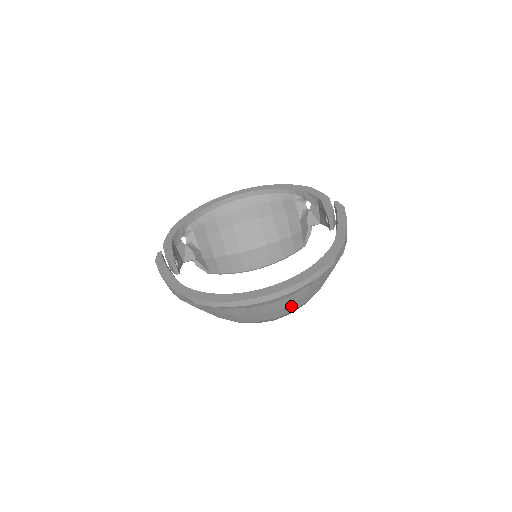
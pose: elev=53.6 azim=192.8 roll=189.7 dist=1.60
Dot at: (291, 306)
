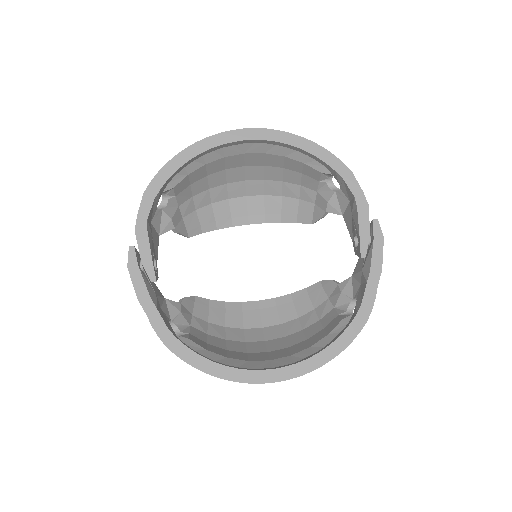
Dot at: occluded
